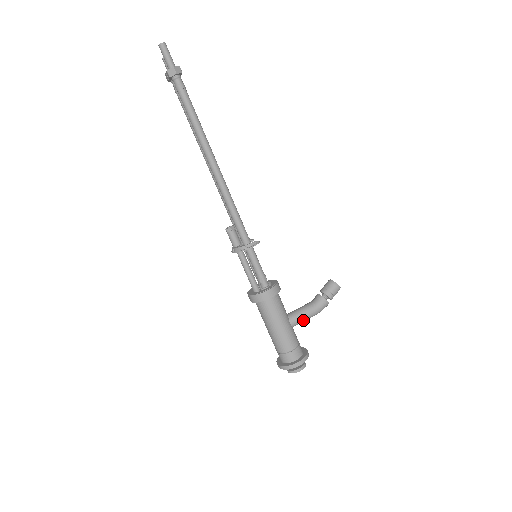
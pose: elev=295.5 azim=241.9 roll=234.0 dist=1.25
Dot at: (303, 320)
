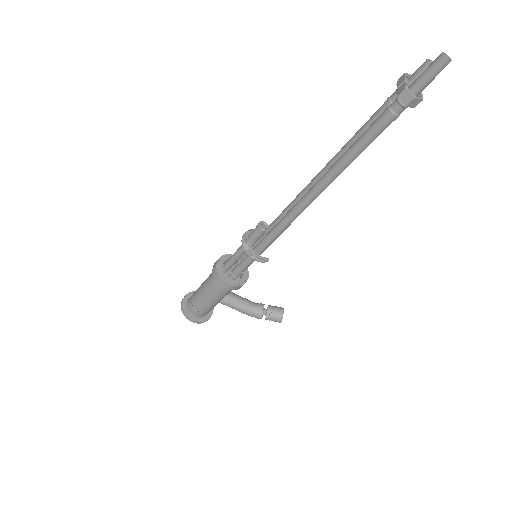
Dot at: occluded
